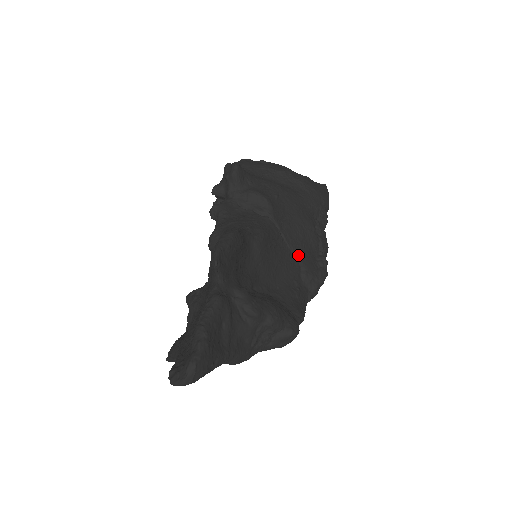
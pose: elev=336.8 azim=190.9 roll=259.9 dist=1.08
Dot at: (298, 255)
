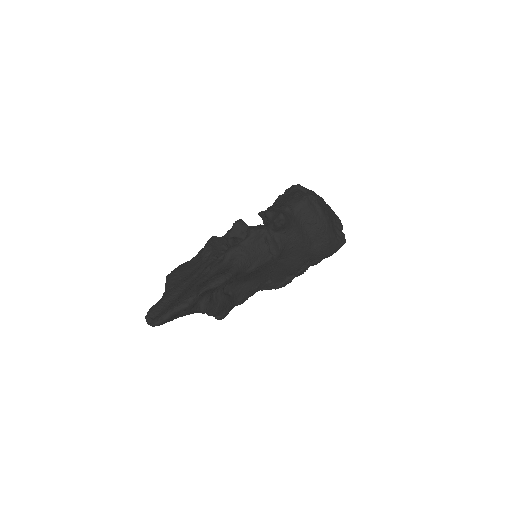
Dot at: (274, 275)
